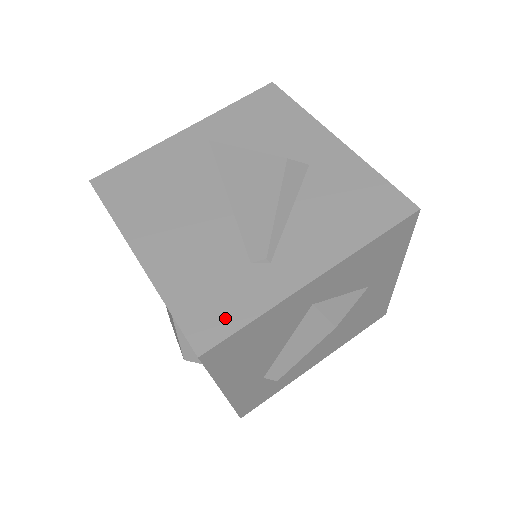
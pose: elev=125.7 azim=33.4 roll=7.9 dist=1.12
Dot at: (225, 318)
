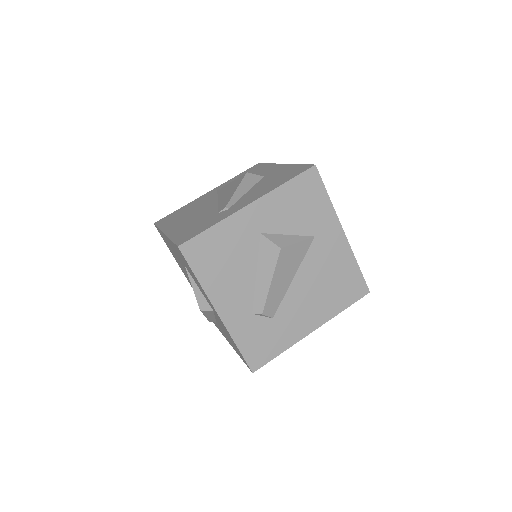
Dot at: (197, 232)
